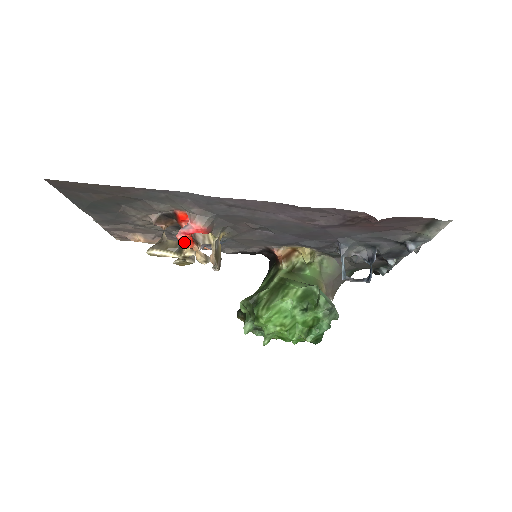
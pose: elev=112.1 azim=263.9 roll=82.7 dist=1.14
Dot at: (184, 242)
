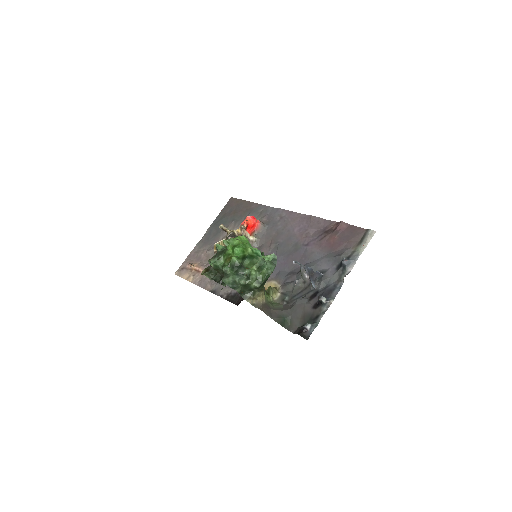
Dot at: occluded
